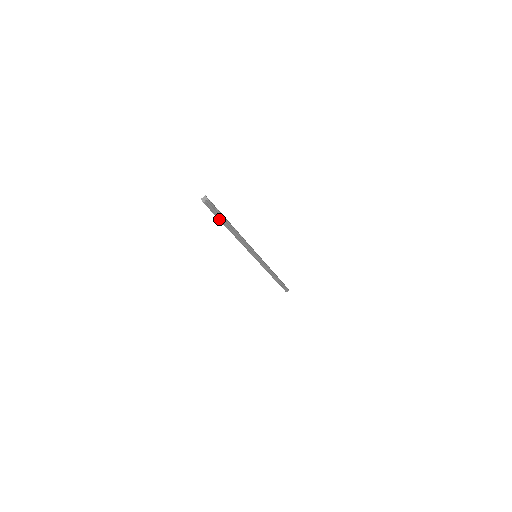
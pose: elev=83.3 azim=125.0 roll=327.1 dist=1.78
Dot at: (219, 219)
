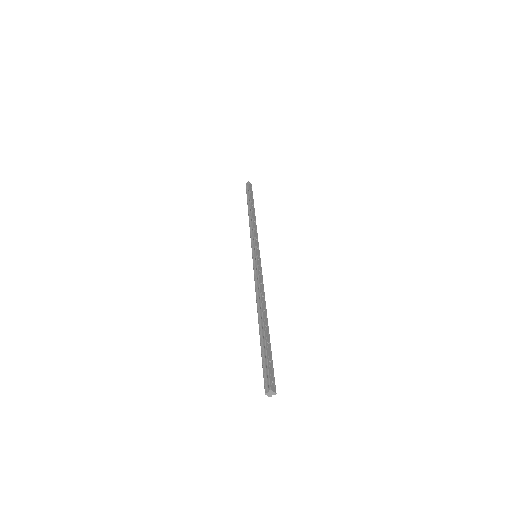
Dot at: occluded
